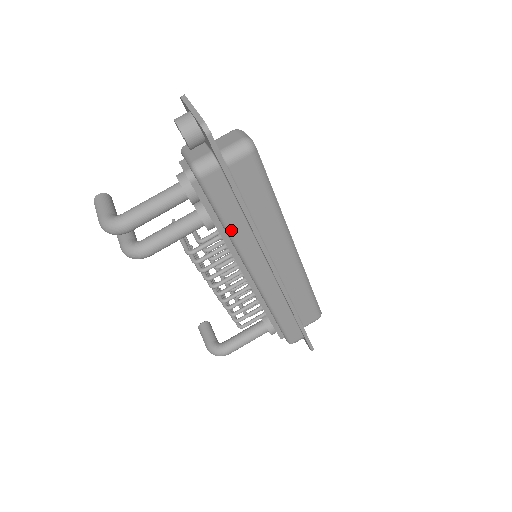
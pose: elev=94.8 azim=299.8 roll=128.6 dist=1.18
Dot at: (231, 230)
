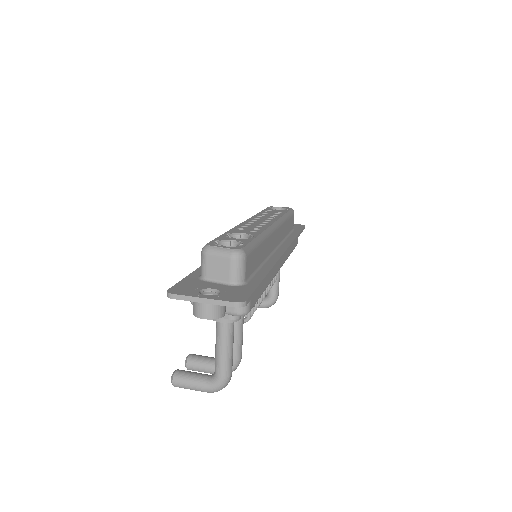
Dot at: occluded
